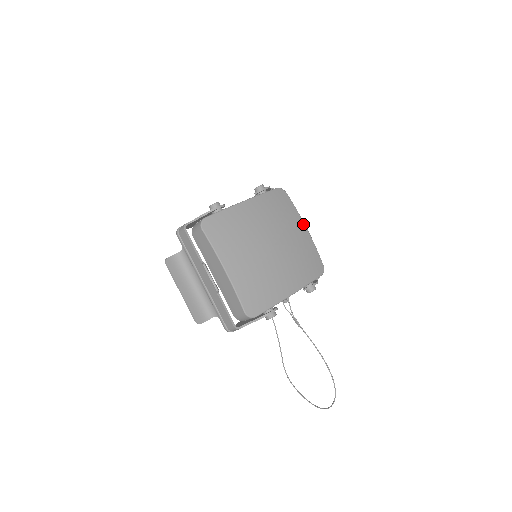
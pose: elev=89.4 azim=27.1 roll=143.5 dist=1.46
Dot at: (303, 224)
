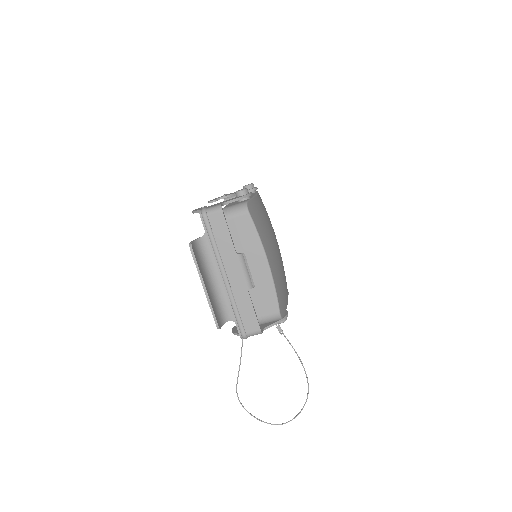
Dot at: occluded
